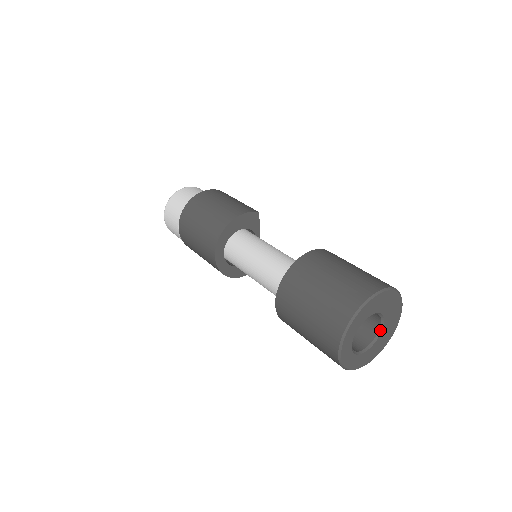
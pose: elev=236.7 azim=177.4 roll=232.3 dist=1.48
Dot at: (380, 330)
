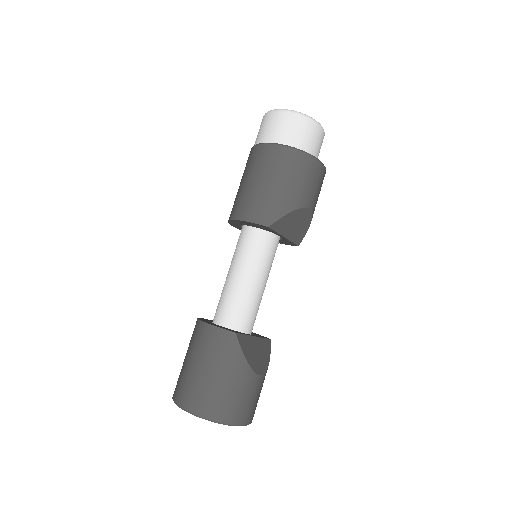
Dot at: occluded
